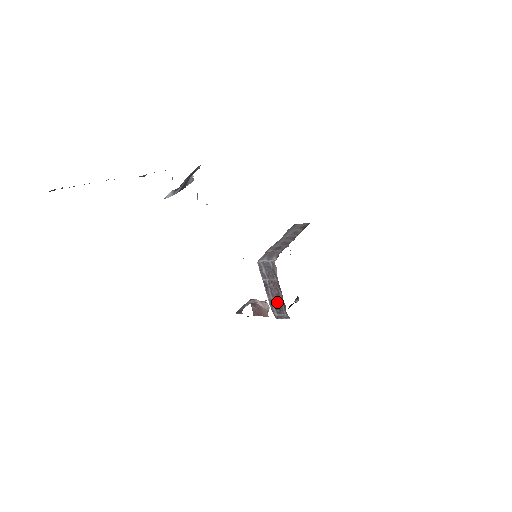
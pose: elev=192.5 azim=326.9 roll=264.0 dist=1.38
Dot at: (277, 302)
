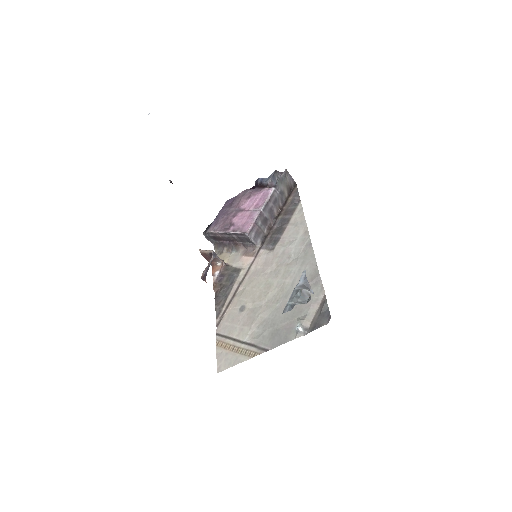
Dot at: (220, 239)
